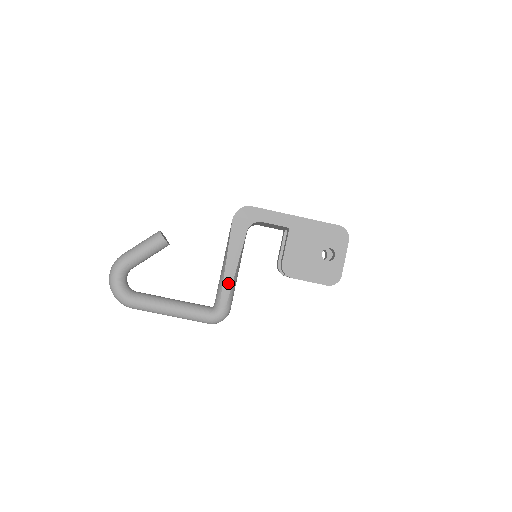
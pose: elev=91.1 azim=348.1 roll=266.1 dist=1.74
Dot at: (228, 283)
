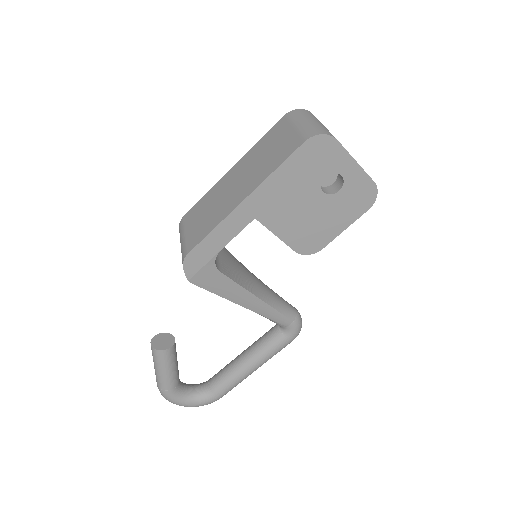
Dot at: (268, 312)
